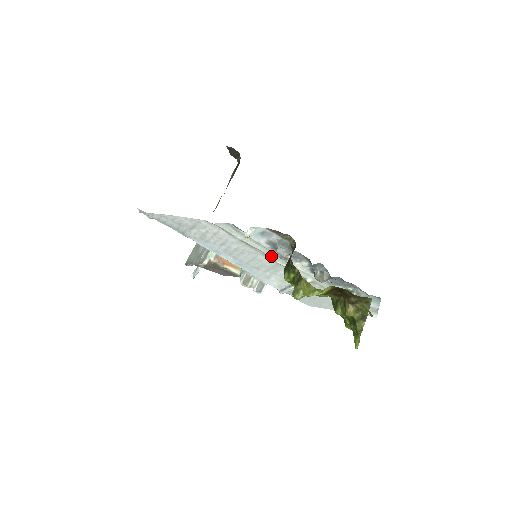
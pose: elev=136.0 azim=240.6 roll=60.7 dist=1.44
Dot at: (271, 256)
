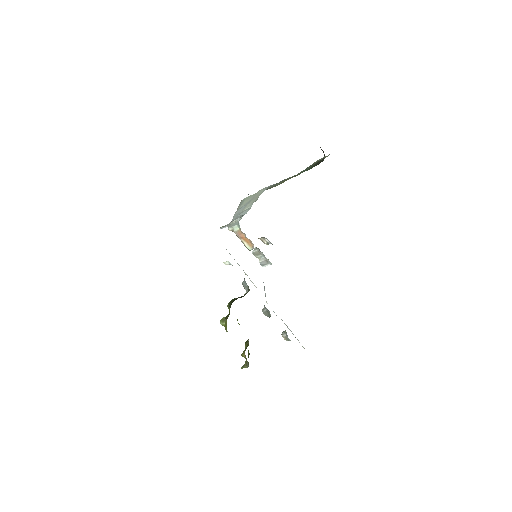
Dot at: (247, 275)
